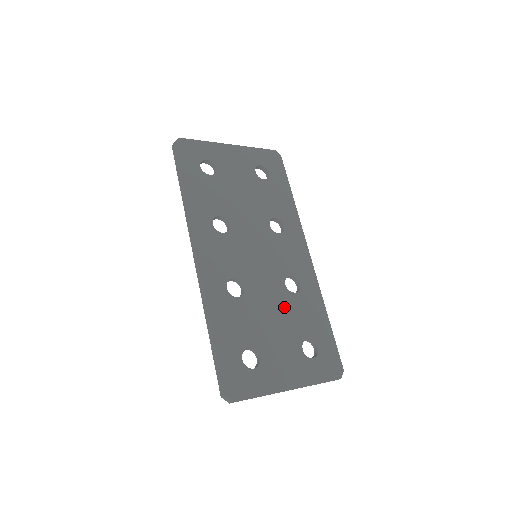
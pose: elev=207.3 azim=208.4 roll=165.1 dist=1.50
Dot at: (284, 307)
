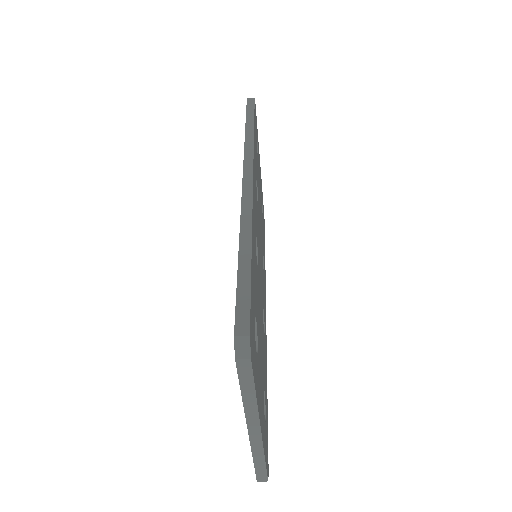
Dot at: (262, 330)
